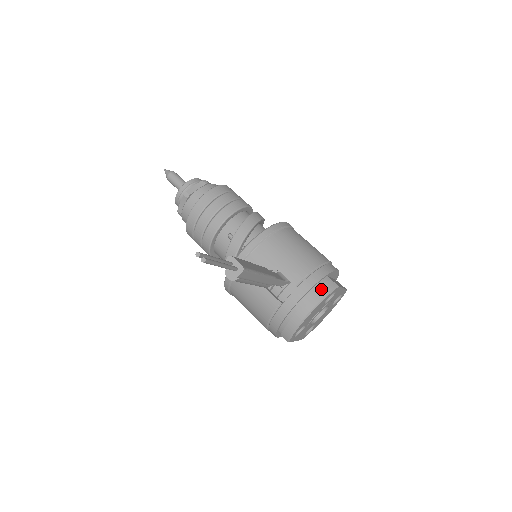
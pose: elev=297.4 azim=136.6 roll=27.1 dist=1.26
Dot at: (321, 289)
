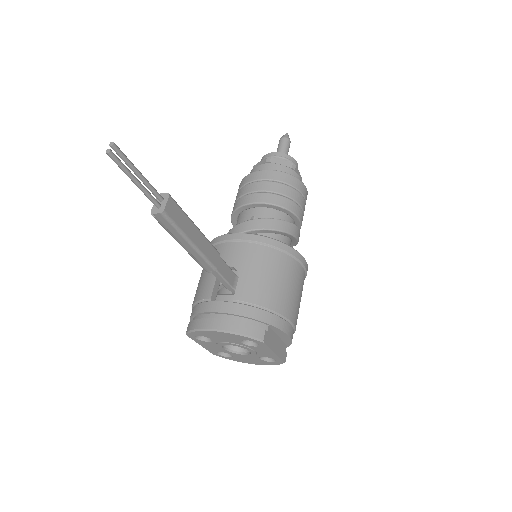
Dot at: (246, 325)
